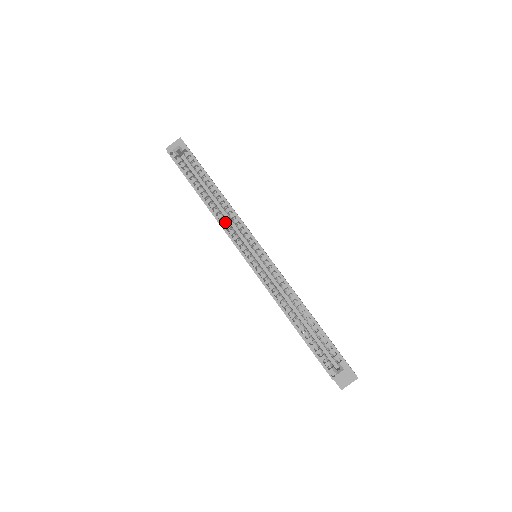
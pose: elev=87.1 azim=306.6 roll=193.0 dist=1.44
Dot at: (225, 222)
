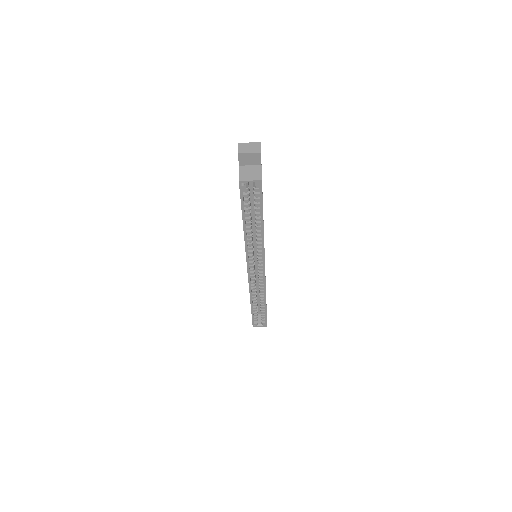
Dot at: (251, 246)
